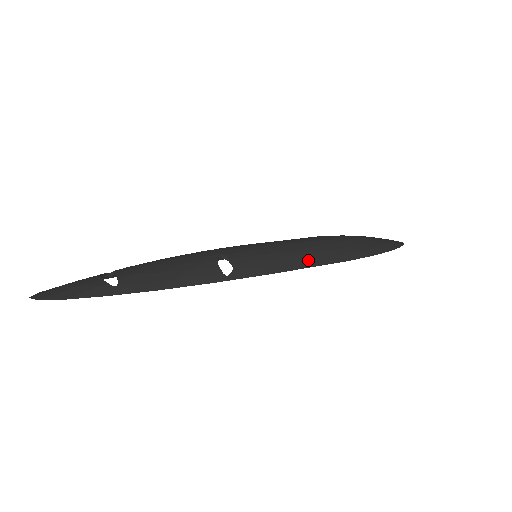
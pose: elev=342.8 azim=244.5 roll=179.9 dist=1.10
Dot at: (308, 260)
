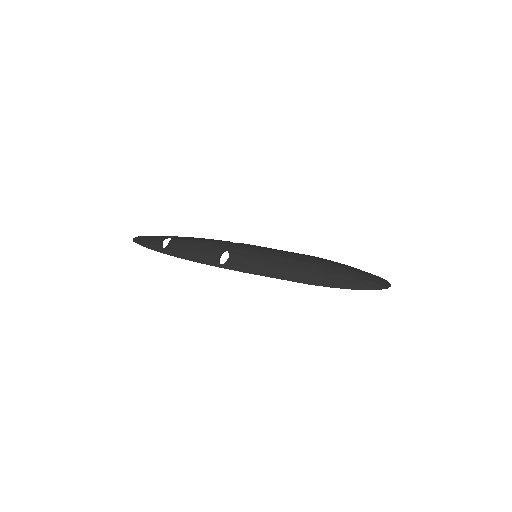
Dot at: (280, 273)
